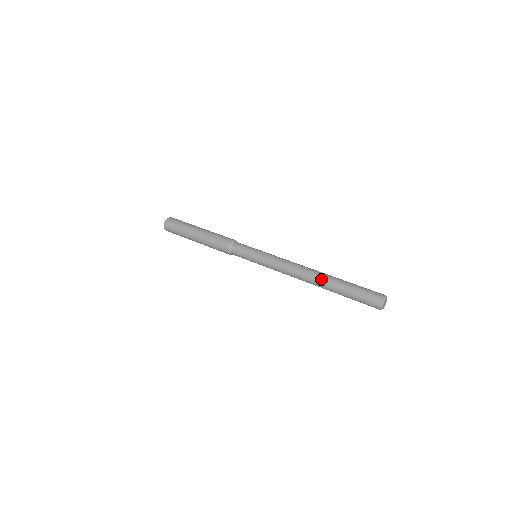
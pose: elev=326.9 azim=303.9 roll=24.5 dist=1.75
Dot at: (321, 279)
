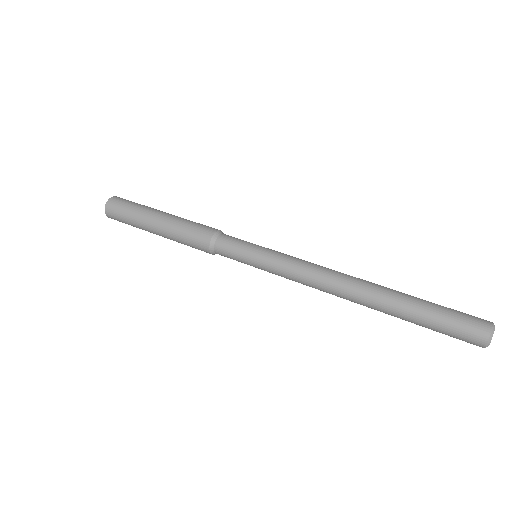
Dot at: (374, 293)
